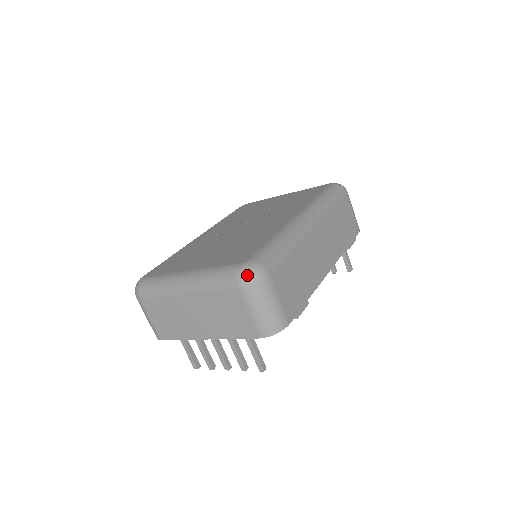
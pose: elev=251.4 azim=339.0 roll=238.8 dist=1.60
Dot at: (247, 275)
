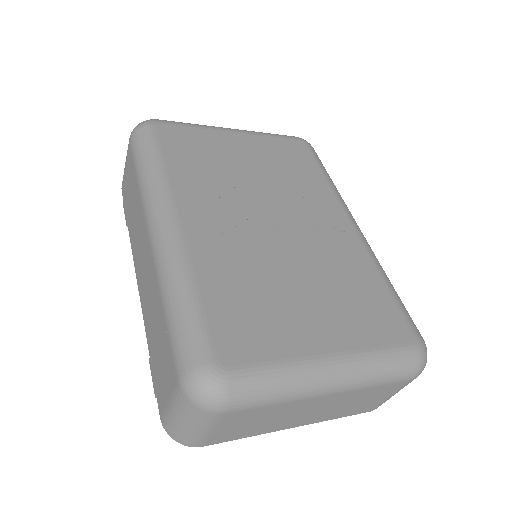
Dot at: occluded
